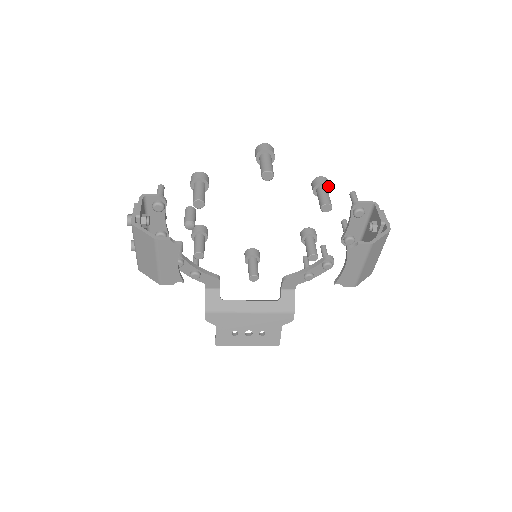
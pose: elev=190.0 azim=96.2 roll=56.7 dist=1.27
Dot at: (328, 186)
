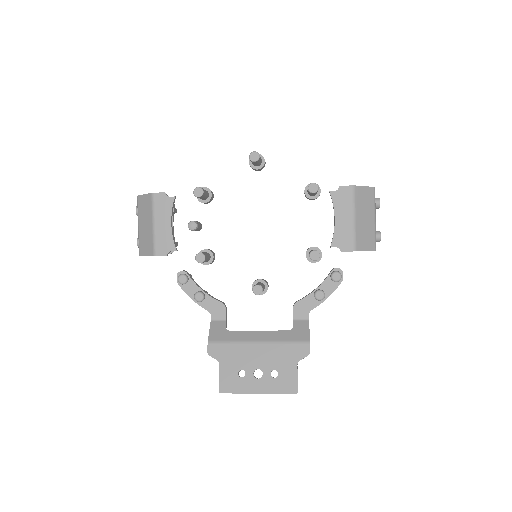
Dot at: occluded
